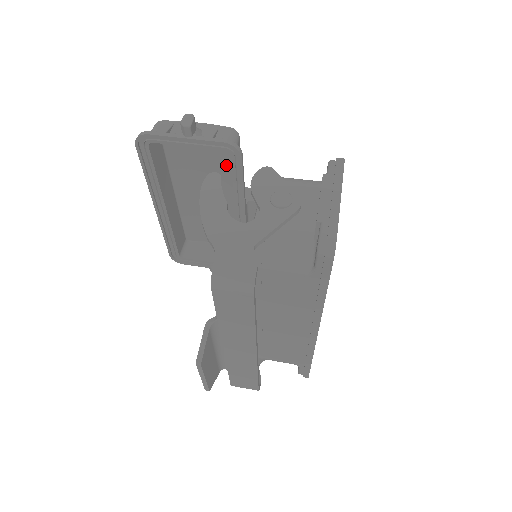
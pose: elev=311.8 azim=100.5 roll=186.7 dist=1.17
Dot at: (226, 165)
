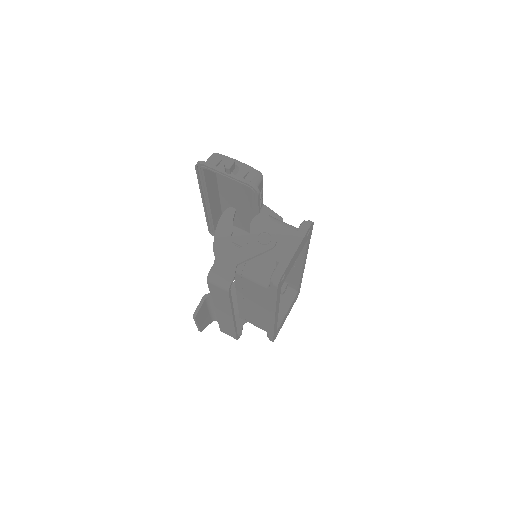
Dot at: occluded
